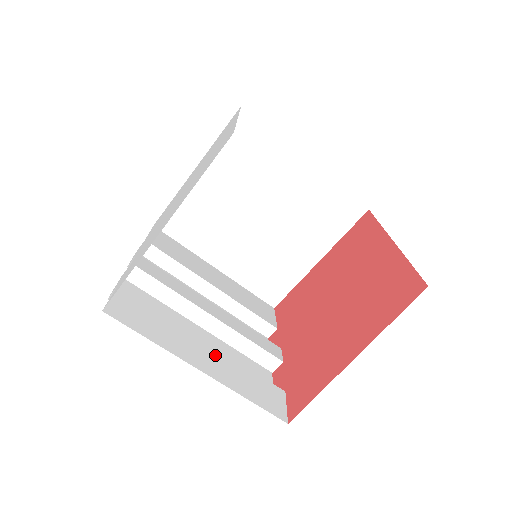
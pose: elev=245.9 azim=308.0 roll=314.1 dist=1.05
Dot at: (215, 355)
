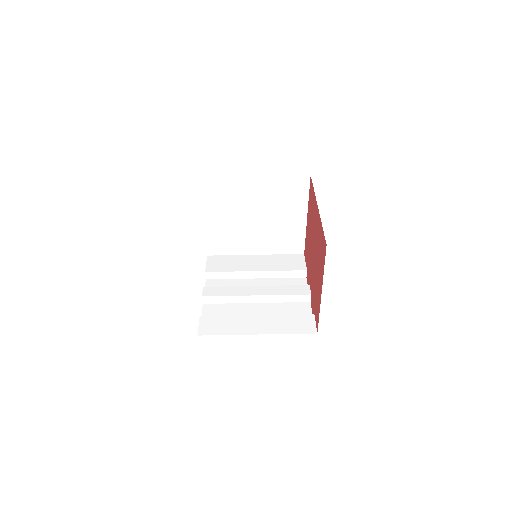
Dot at: (264, 320)
